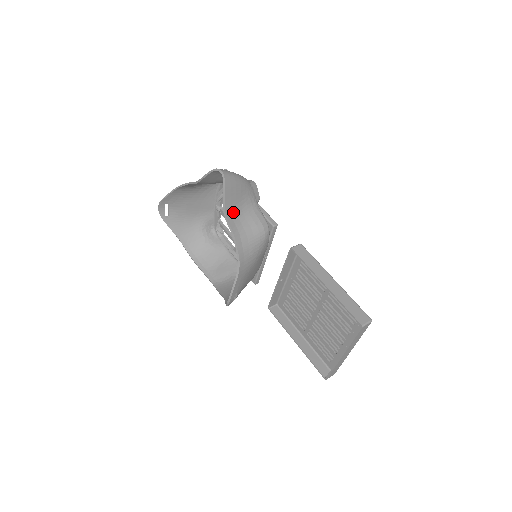
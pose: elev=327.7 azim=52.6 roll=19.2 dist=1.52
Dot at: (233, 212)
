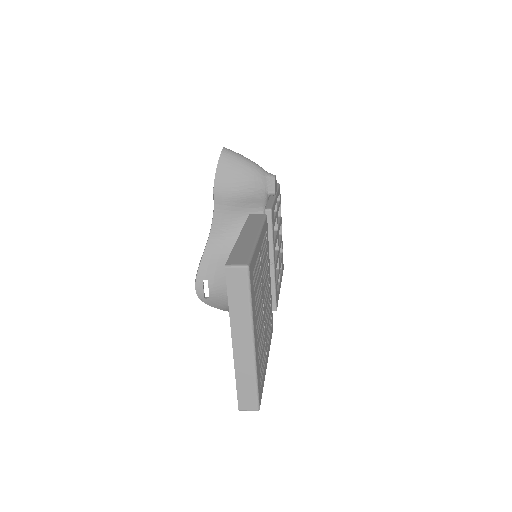
Dot at: (225, 189)
